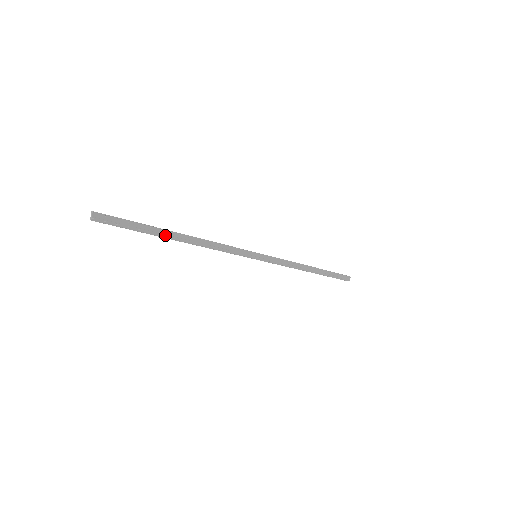
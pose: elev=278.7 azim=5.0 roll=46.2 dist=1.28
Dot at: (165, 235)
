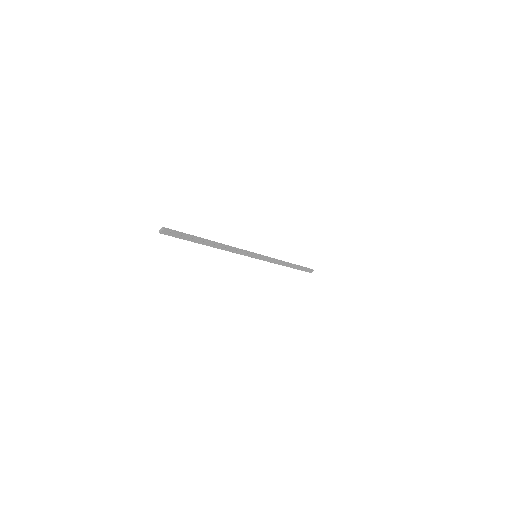
Dot at: (202, 243)
